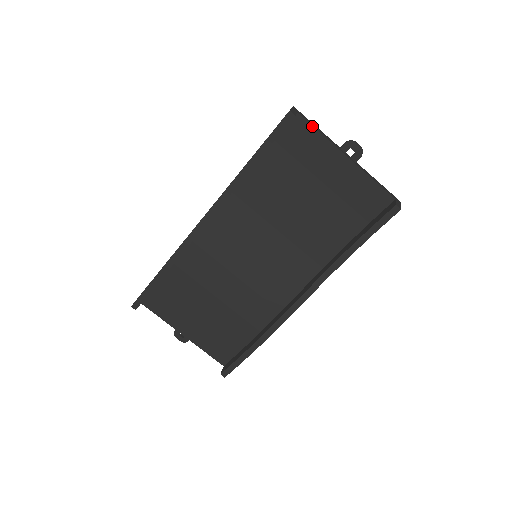
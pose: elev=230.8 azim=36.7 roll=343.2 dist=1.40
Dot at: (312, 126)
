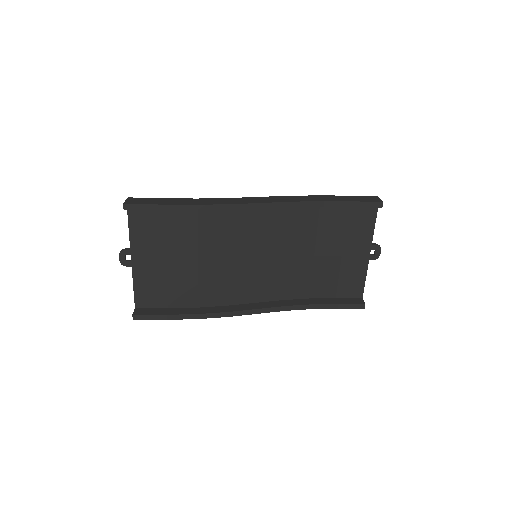
Dot at: occluded
